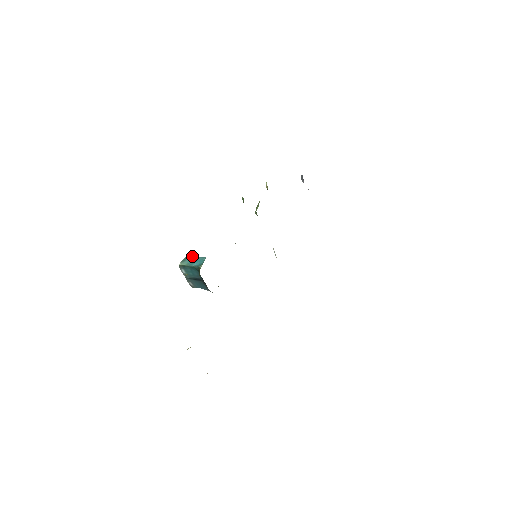
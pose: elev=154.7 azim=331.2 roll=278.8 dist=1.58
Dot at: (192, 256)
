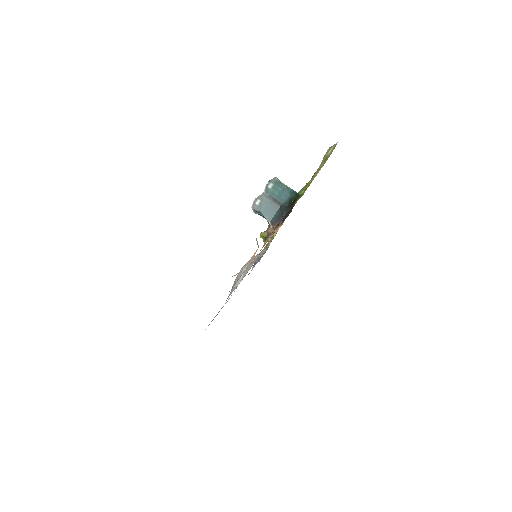
Dot at: occluded
